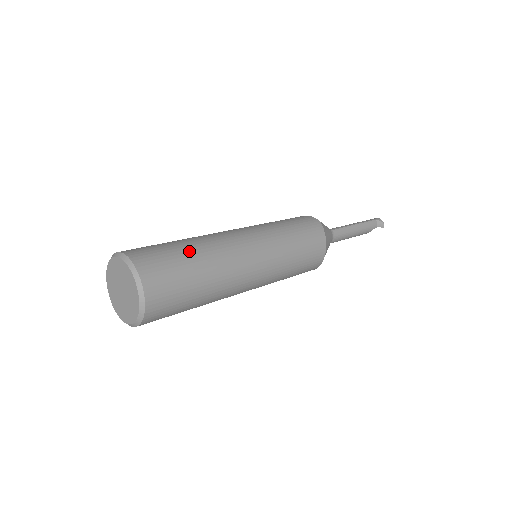
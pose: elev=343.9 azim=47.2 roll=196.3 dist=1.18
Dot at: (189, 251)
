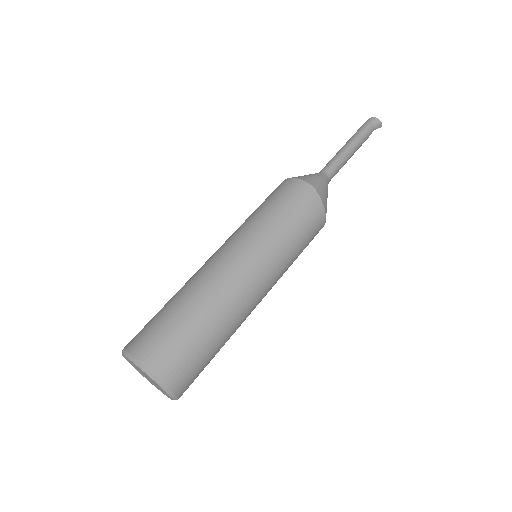
Dot at: (196, 322)
